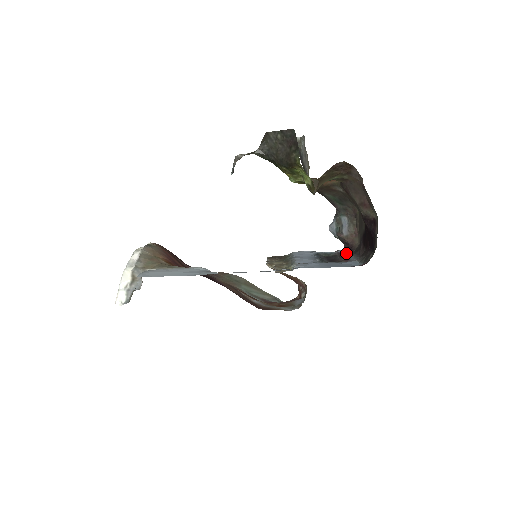
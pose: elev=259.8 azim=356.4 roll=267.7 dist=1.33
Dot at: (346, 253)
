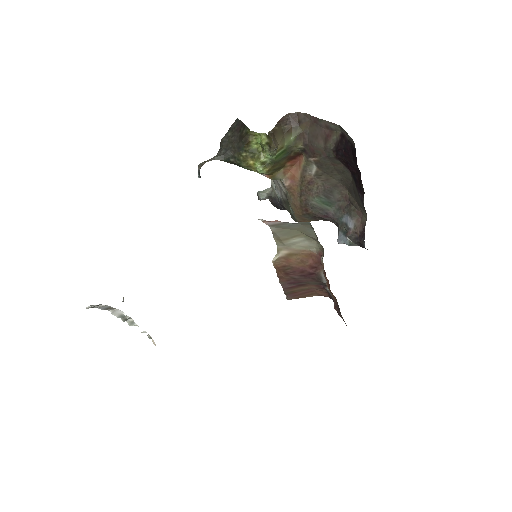
Dot at: occluded
